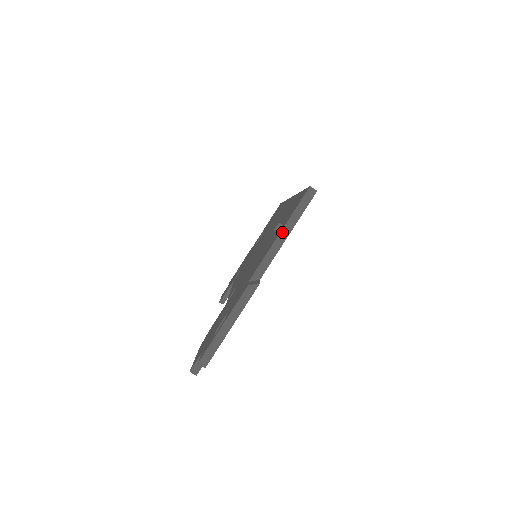
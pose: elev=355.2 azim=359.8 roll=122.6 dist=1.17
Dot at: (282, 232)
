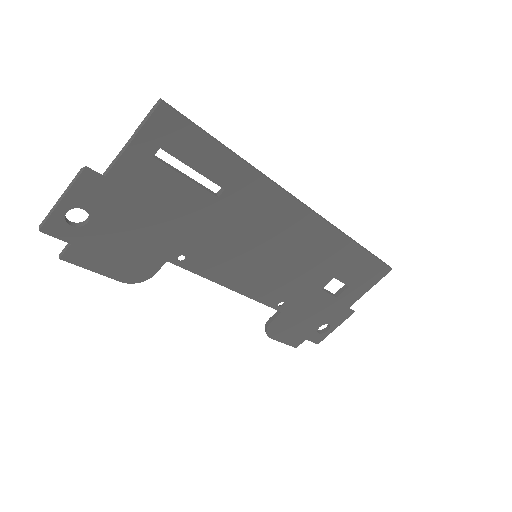
Dot at: (131, 137)
